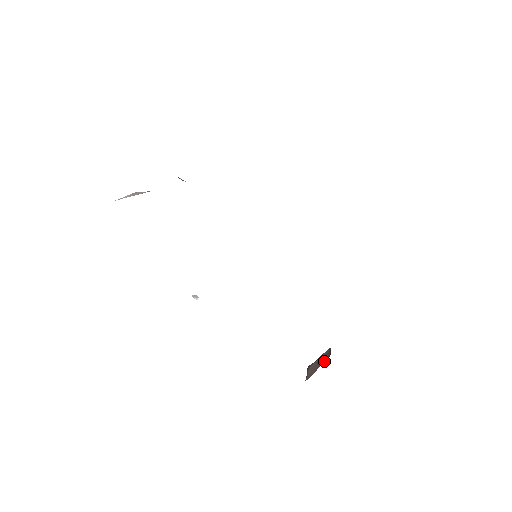
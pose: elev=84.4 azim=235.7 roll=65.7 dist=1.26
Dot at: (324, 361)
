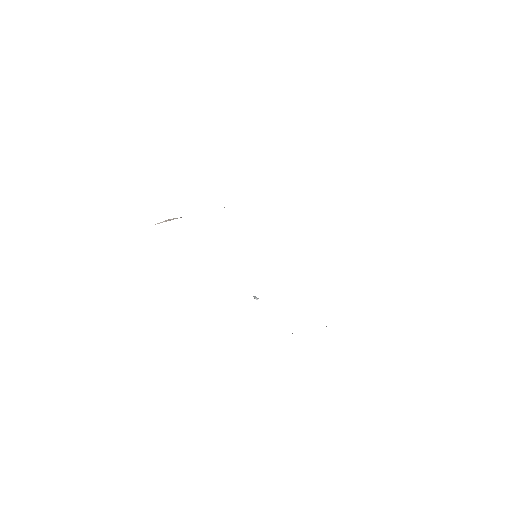
Dot at: occluded
